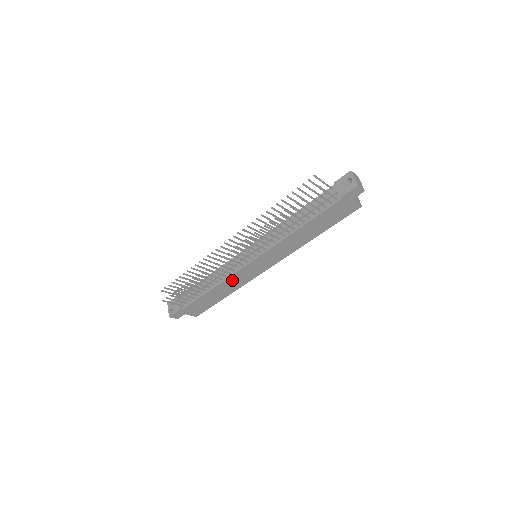
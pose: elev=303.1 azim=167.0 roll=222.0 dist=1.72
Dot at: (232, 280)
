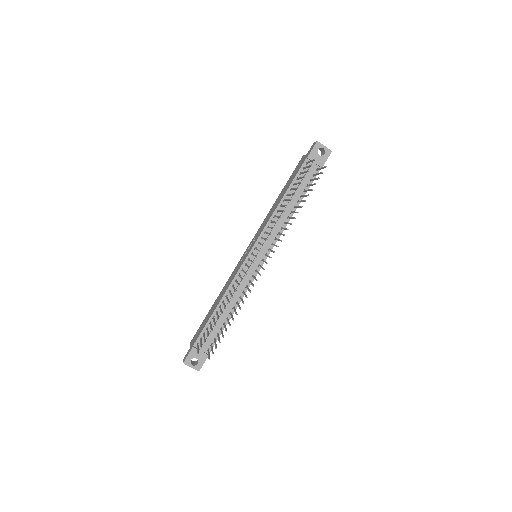
Dot at: occluded
